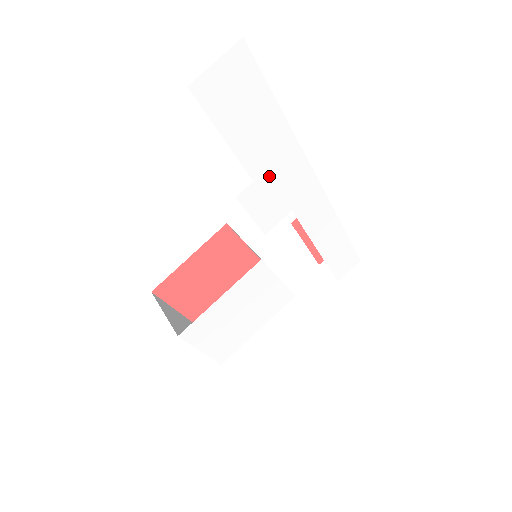
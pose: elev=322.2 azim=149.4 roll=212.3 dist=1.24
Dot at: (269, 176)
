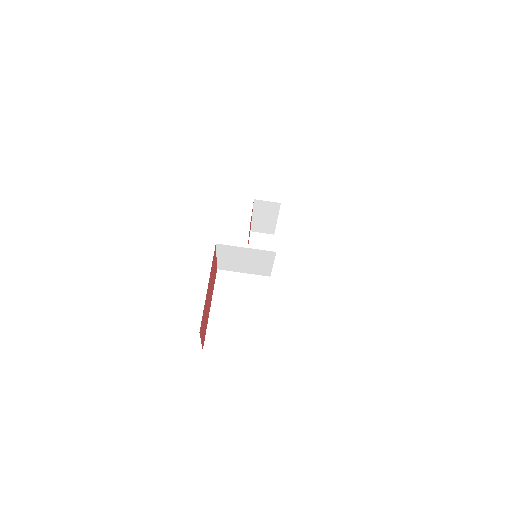
Dot at: occluded
